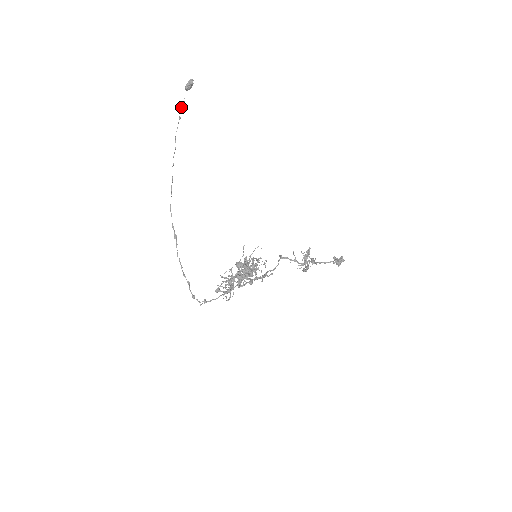
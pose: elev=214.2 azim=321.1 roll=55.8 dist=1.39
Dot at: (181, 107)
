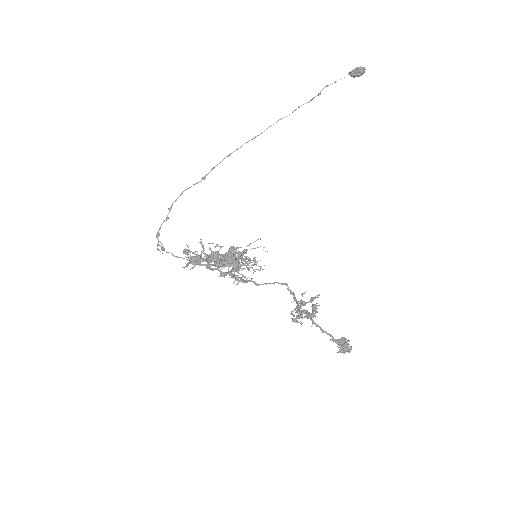
Dot at: occluded
